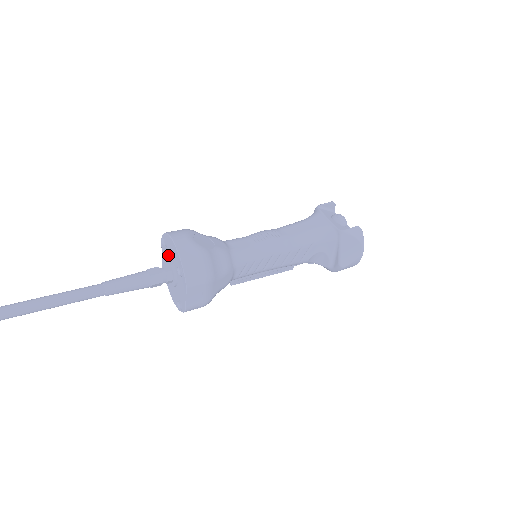
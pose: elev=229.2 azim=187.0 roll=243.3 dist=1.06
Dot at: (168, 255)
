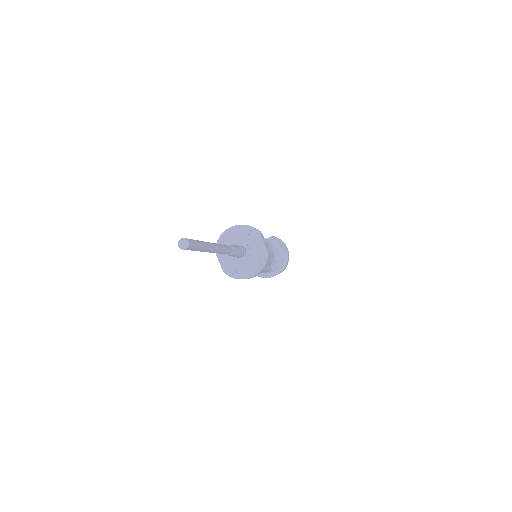
Dot at: occluded
